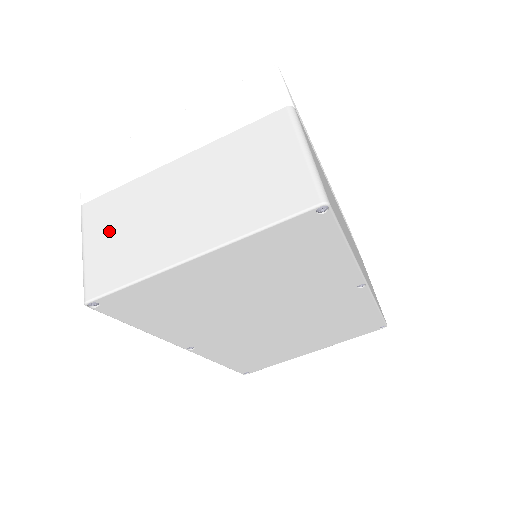
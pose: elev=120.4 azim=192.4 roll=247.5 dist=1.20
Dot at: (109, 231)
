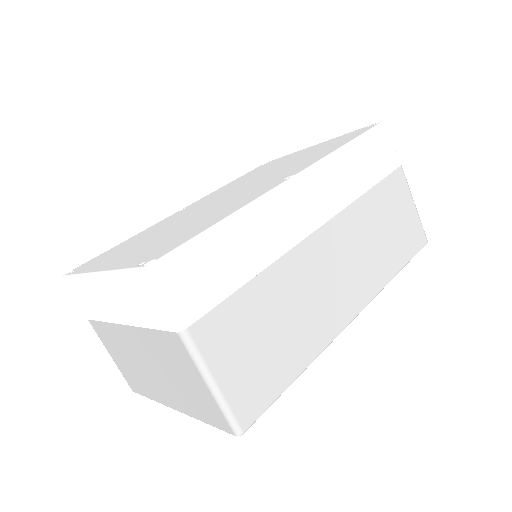
Dot at: (116, 354)
